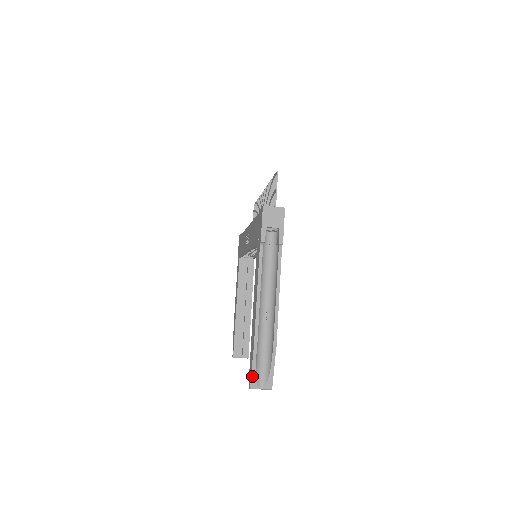
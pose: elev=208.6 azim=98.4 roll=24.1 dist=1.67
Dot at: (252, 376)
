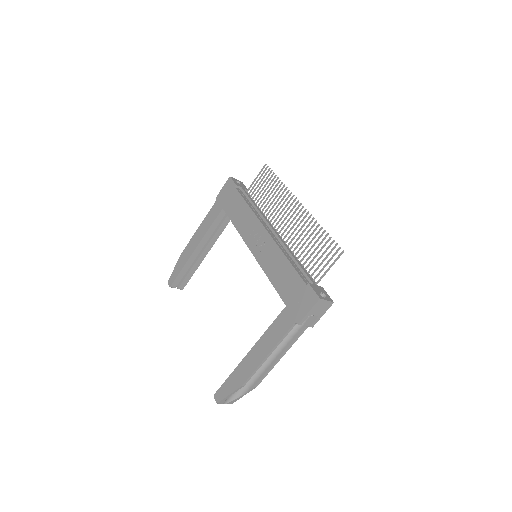
Dot at: (225, 399)
